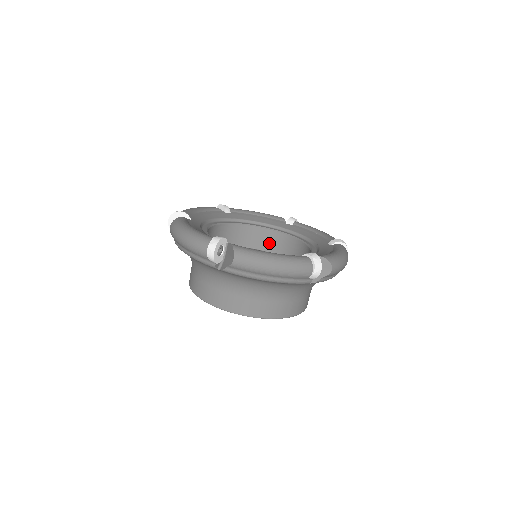
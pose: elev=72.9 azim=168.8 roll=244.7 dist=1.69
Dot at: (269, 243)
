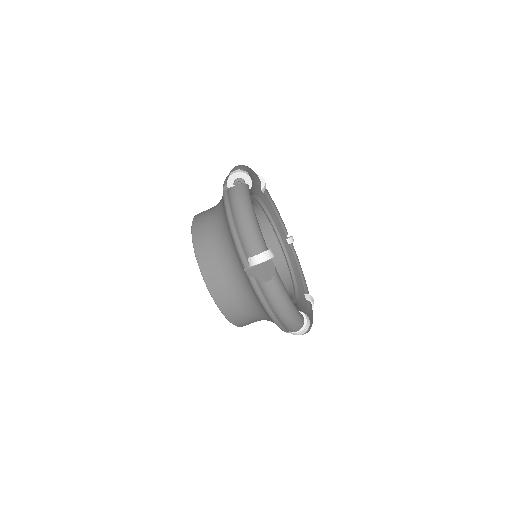
Dot at: occluded
